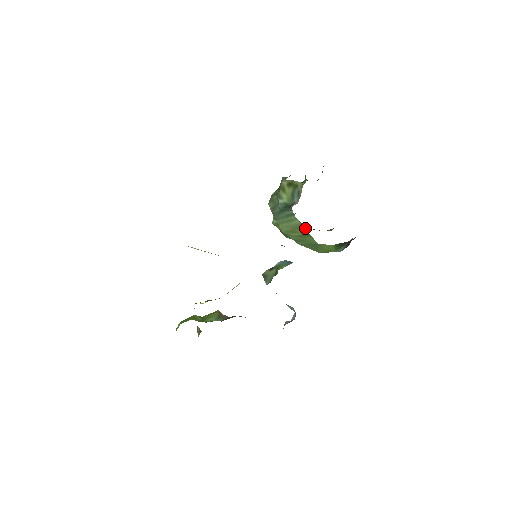
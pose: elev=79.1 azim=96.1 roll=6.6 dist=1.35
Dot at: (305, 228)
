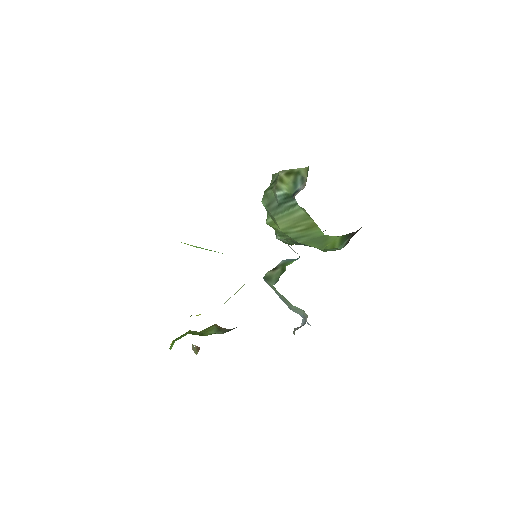
Dot at: (311, 218)
